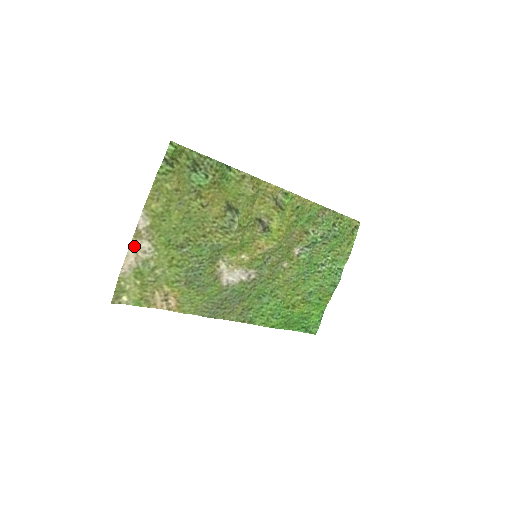
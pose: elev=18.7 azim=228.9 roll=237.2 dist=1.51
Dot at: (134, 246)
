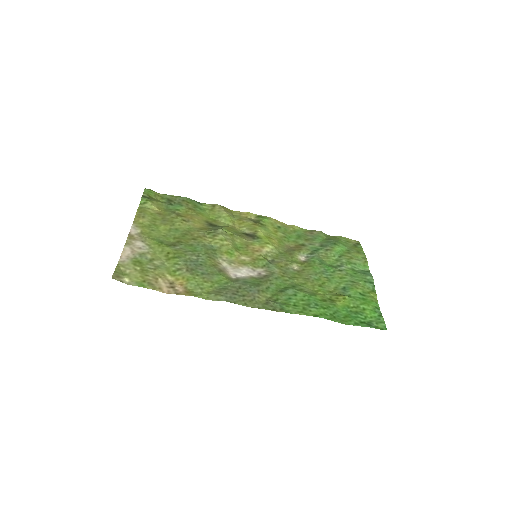
Dot at: (129, 245)
